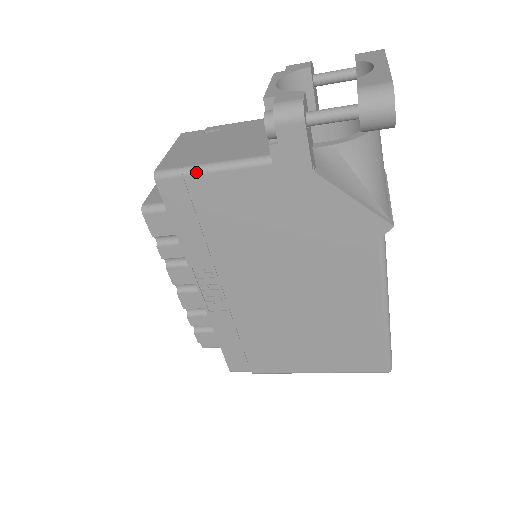
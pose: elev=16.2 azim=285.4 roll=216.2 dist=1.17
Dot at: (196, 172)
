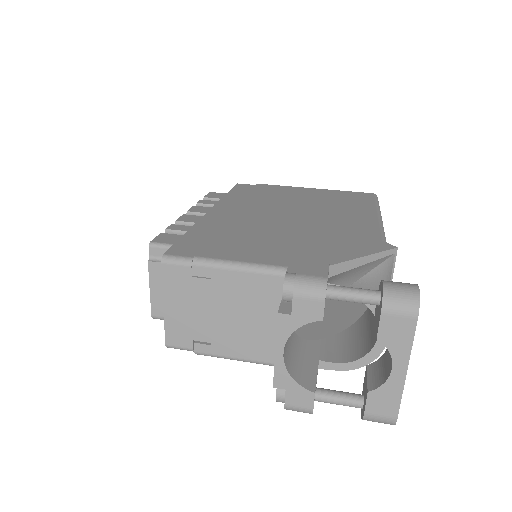
Dot at: occluded
